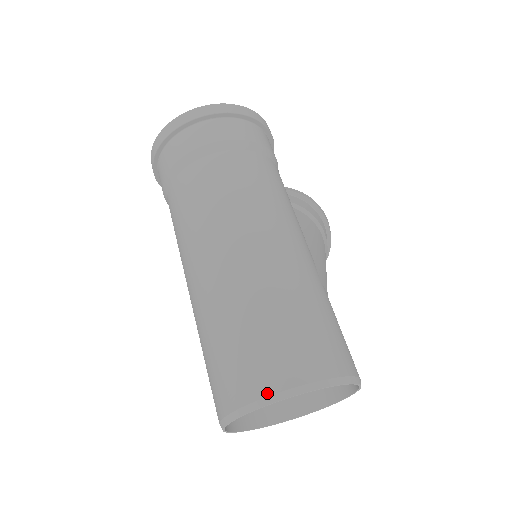
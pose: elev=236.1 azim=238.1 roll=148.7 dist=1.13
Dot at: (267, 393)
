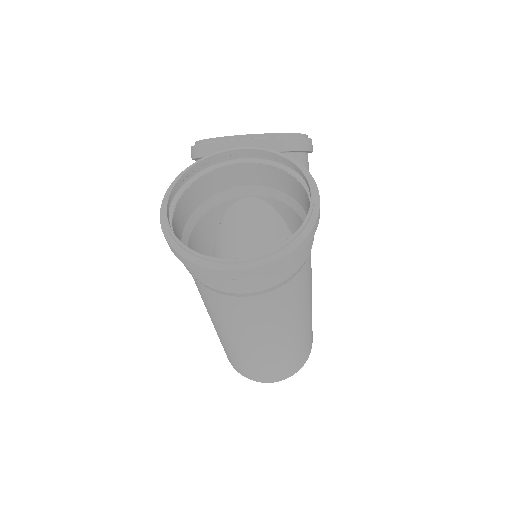
Dot at: occluded
